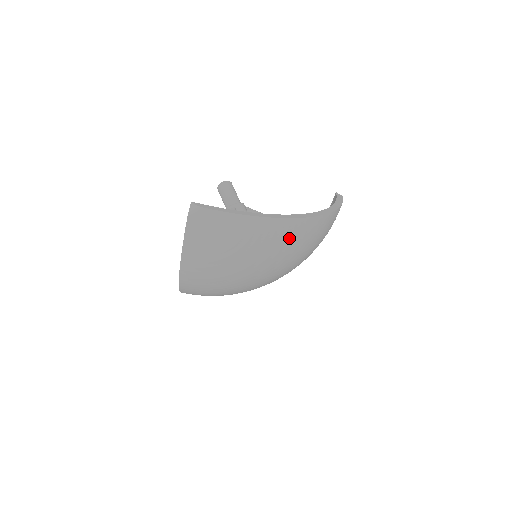
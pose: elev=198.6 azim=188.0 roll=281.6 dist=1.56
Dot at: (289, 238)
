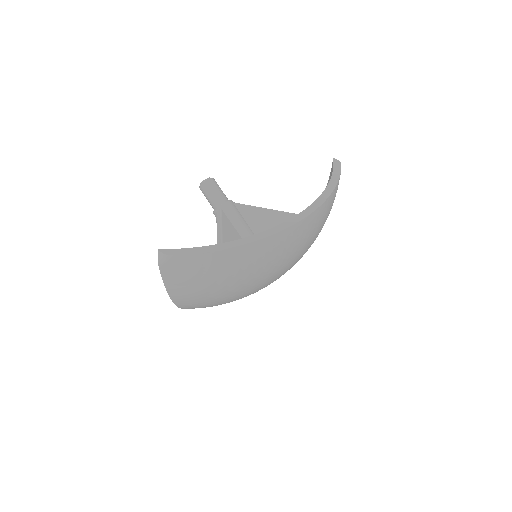
Dot at: (278, 251)
